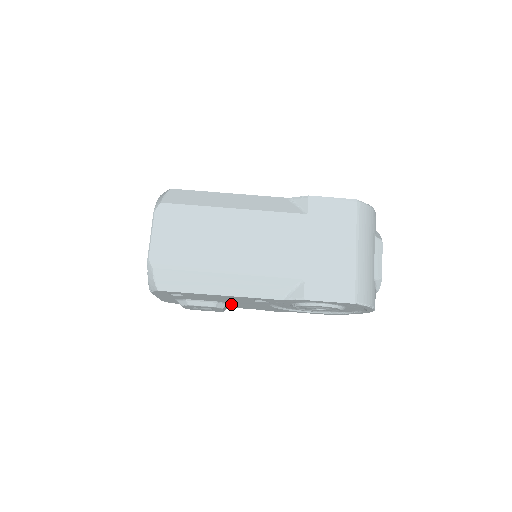
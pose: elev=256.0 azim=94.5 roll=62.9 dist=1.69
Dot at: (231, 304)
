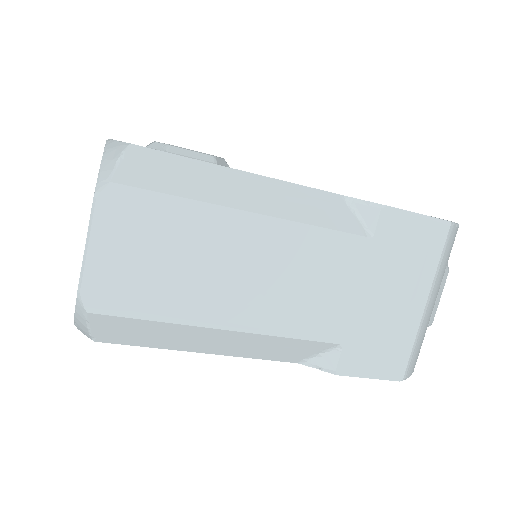
Dot at: occluded
